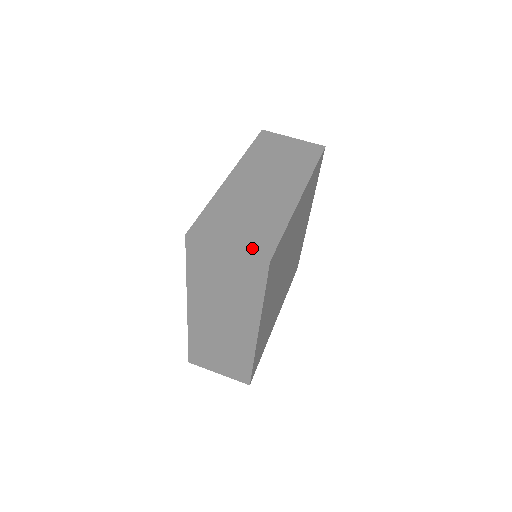
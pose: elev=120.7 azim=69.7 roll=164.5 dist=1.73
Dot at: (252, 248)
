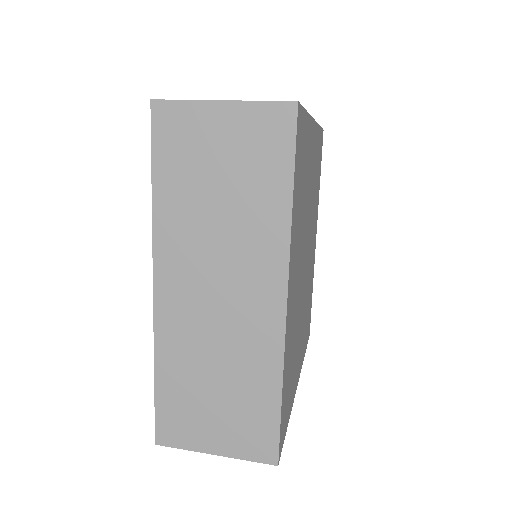
Dot at: occluded
